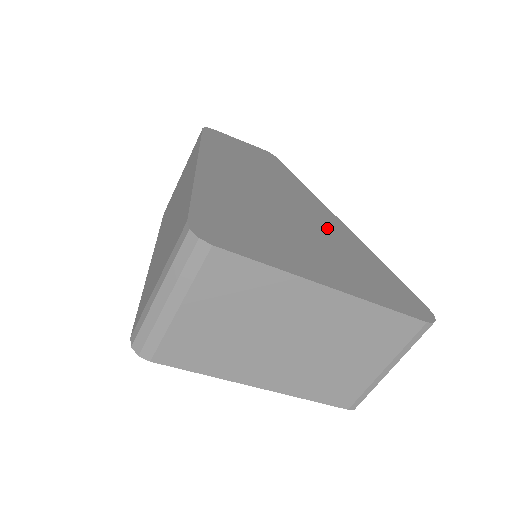
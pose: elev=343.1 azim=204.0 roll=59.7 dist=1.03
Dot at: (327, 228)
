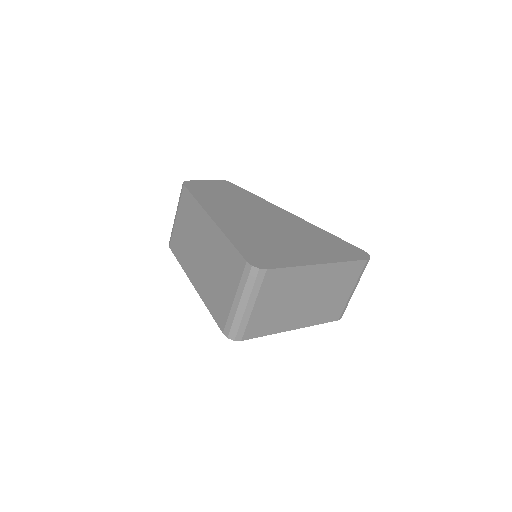
Dot at: (292, 225)
